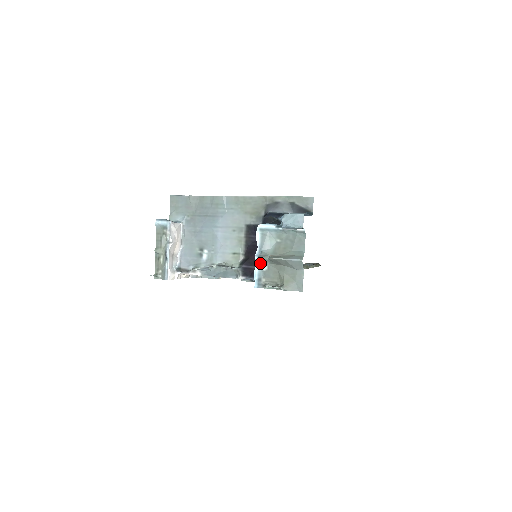
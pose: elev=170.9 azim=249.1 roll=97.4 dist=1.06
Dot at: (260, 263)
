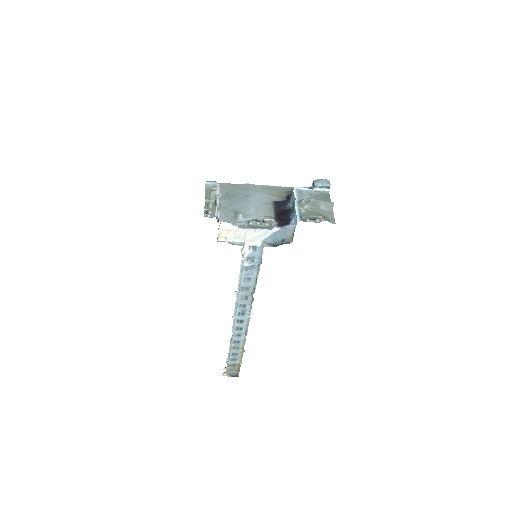
Dot at: (299, 208)
